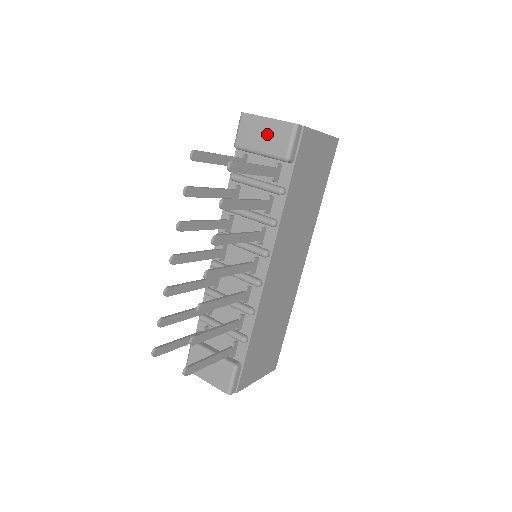
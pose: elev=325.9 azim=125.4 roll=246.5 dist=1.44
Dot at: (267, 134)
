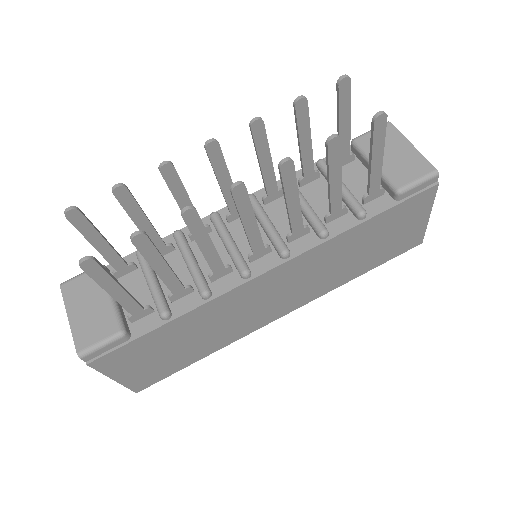
Dot at: (399, 156)
